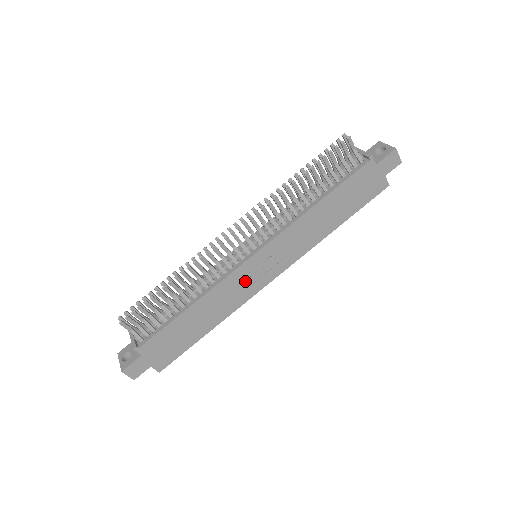
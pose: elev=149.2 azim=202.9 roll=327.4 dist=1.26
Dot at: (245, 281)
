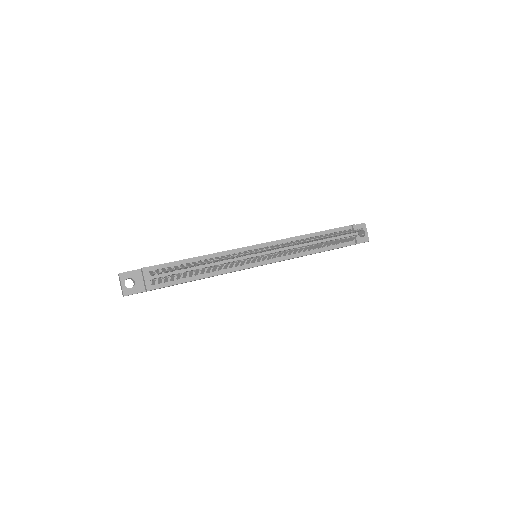
Dot at: occluded
